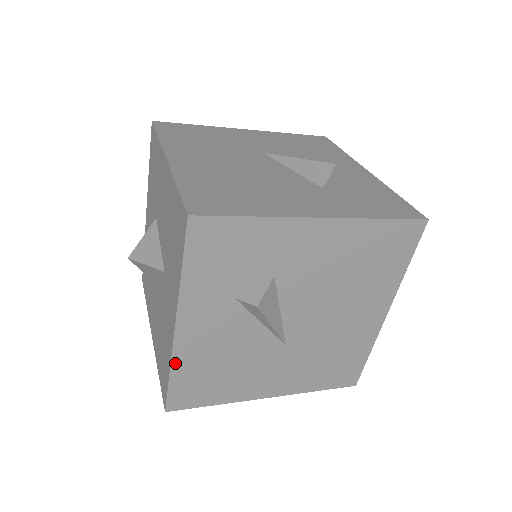
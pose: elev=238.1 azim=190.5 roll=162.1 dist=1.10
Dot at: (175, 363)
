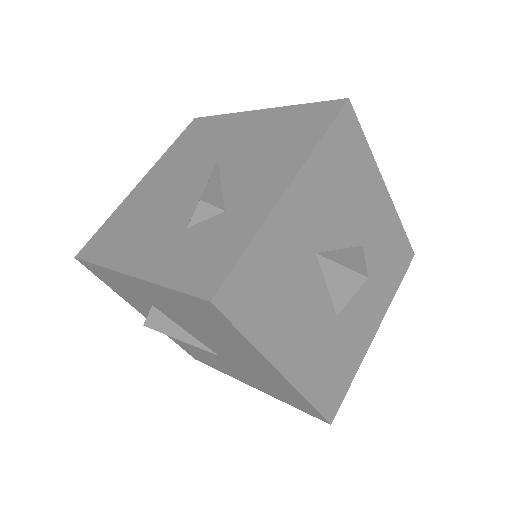
Dot at: occluded
